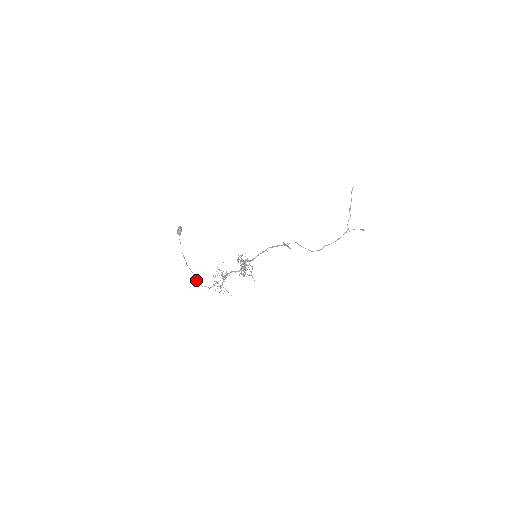
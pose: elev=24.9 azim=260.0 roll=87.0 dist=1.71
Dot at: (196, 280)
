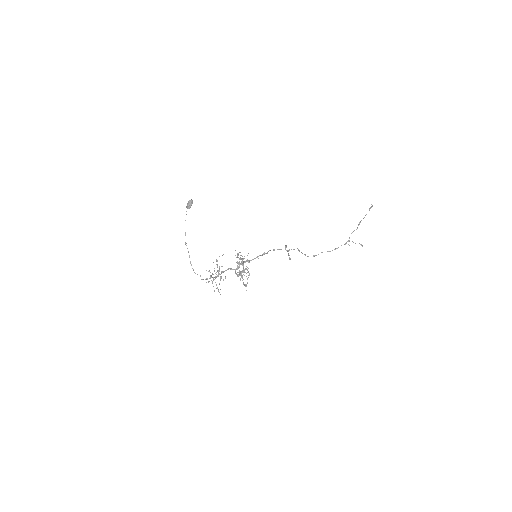
Dot at: (191, 264)
